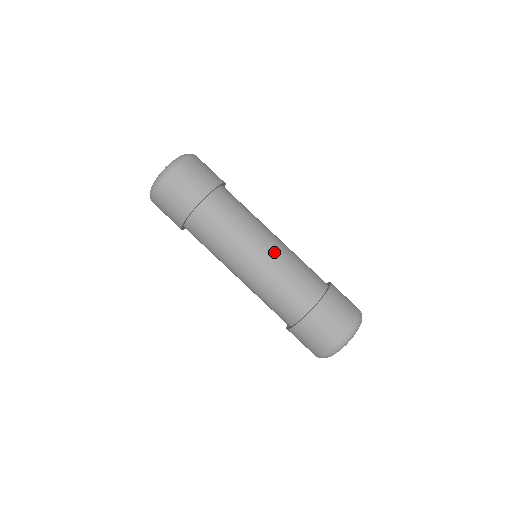
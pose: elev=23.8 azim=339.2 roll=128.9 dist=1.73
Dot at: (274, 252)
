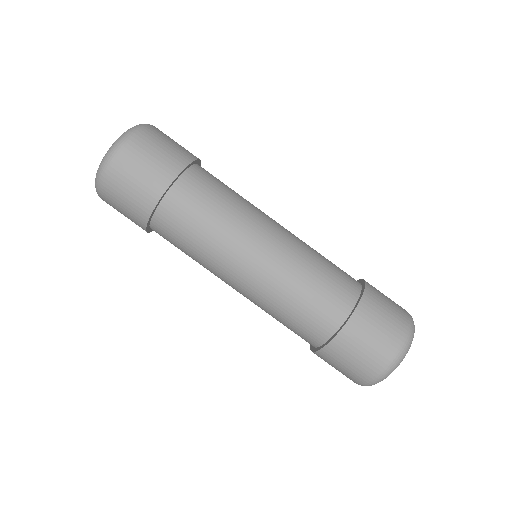
Dot at: (283, 246)
